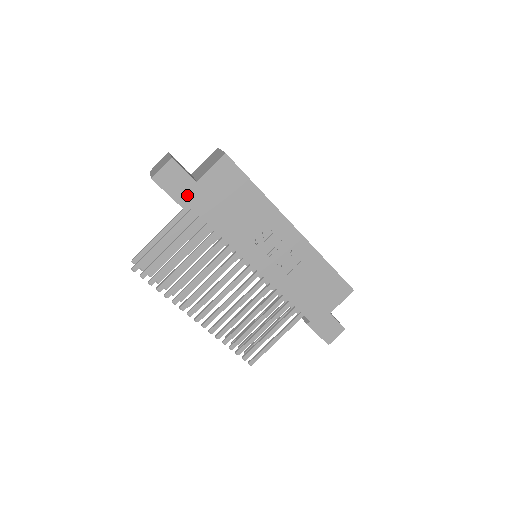
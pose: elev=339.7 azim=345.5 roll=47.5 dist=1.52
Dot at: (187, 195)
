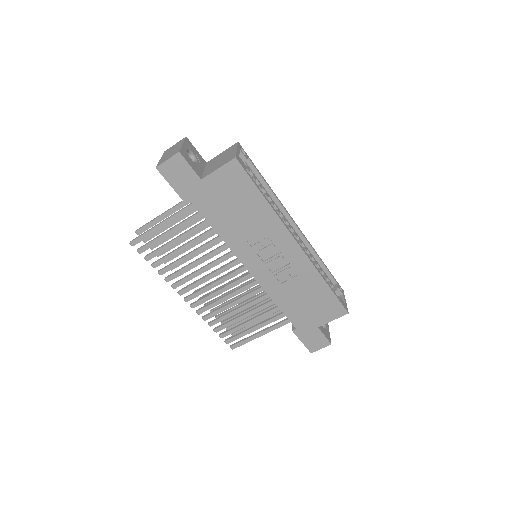
Dot at: (190, 190)
